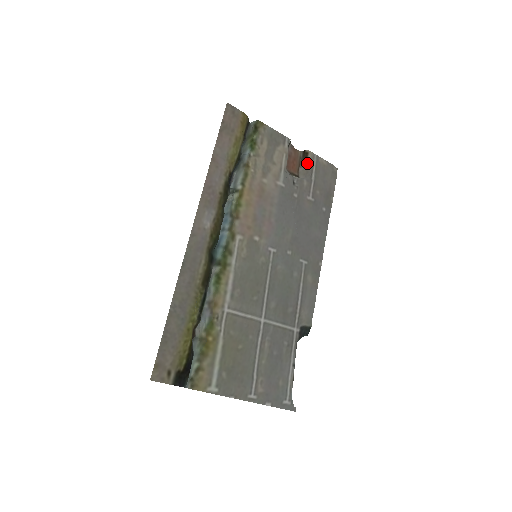
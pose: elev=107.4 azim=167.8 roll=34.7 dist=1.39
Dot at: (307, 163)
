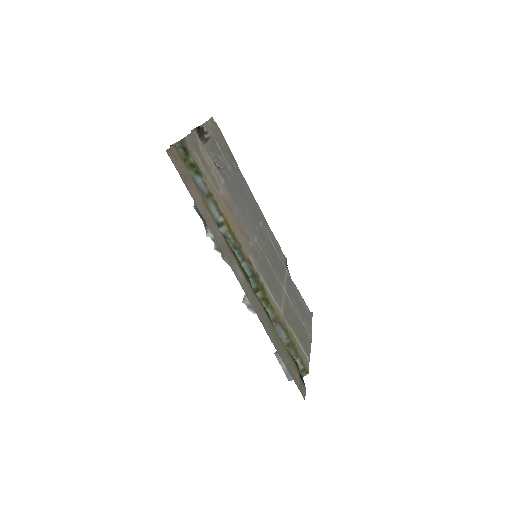
Dot at: (208, 138)
